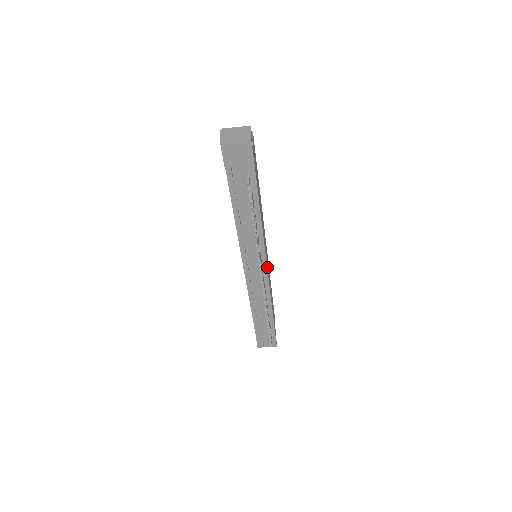
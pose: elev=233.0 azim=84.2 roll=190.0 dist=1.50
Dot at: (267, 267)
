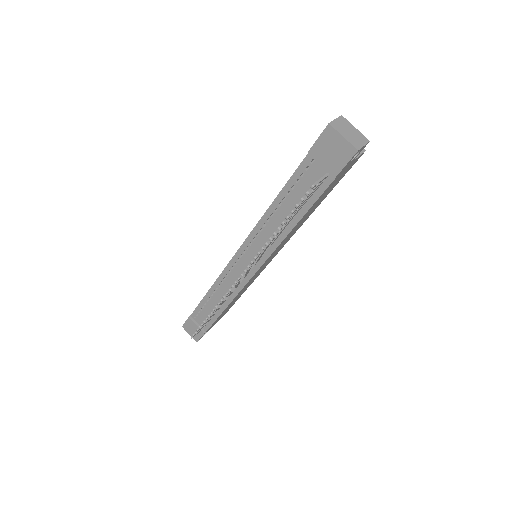
Dot at: (255, 274)
